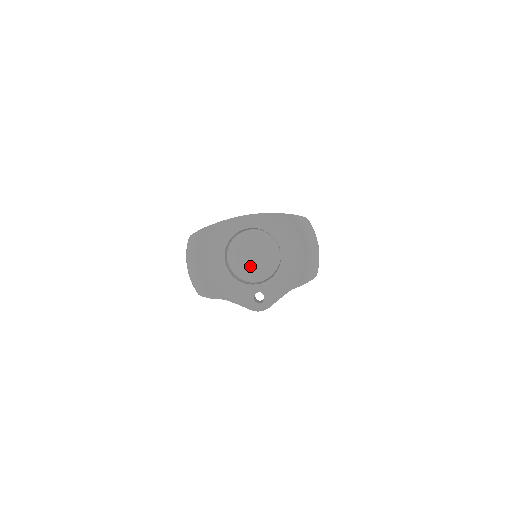
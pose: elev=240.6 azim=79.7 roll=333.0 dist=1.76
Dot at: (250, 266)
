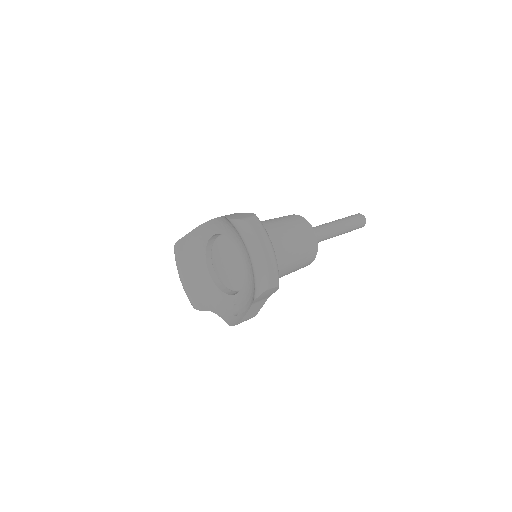
Dot at: (227, 275)
